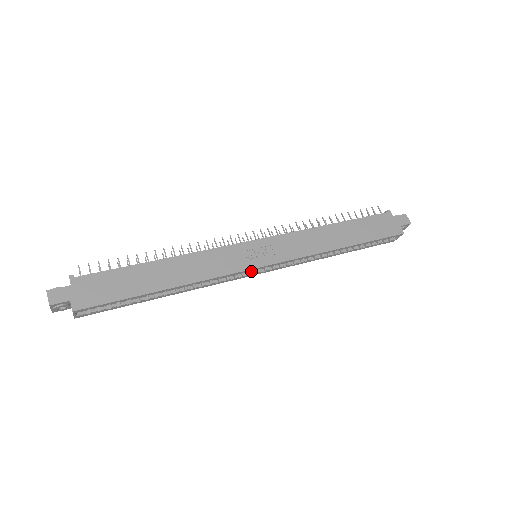
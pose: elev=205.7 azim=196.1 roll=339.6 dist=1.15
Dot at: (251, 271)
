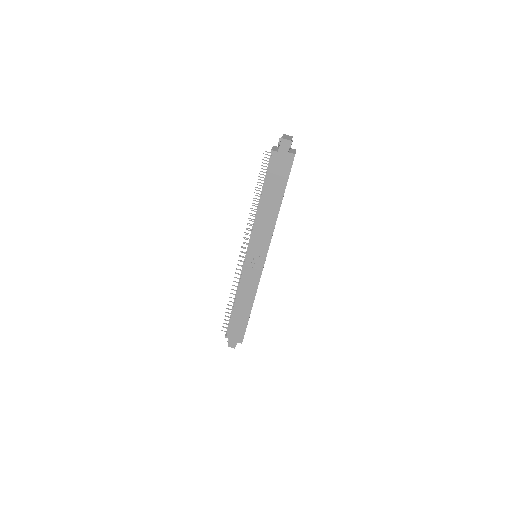
Dot at: occluded
